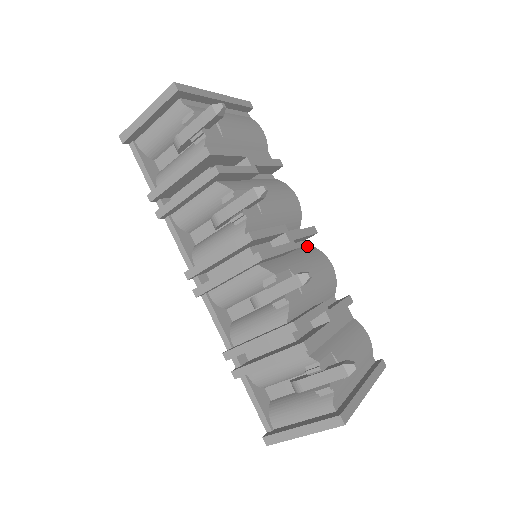
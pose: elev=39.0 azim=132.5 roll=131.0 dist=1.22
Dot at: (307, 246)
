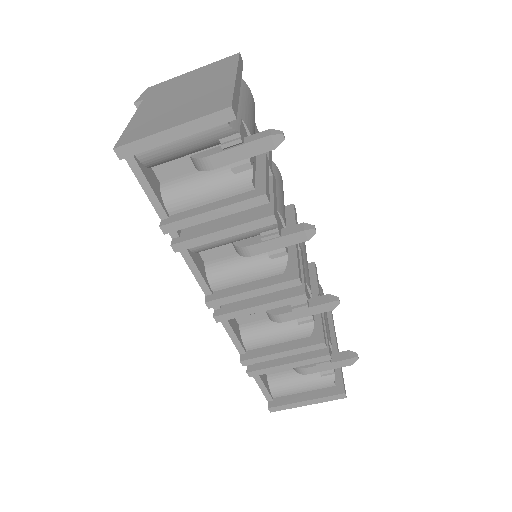
Dot at: occluded
